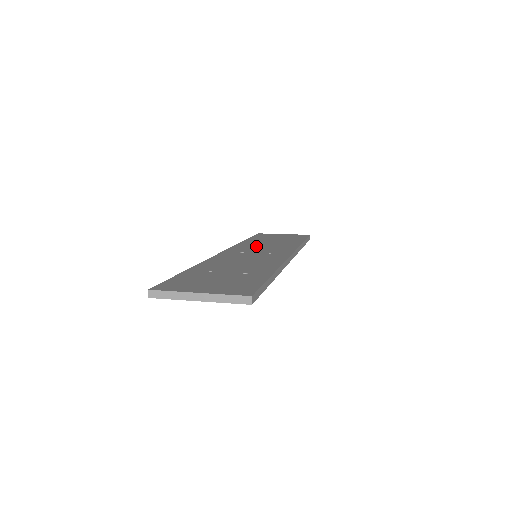
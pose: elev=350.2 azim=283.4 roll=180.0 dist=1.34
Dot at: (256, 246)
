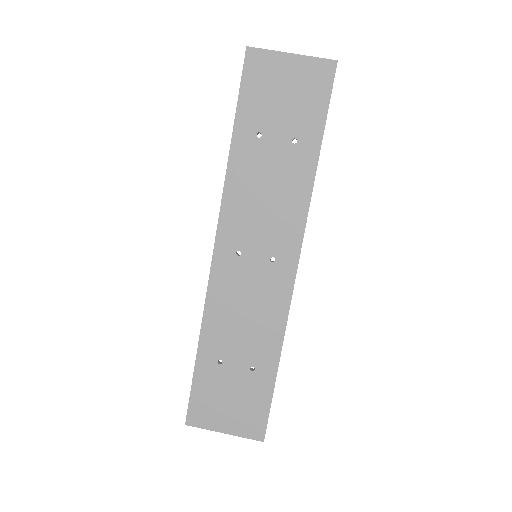
Dot at: (252, 202)
